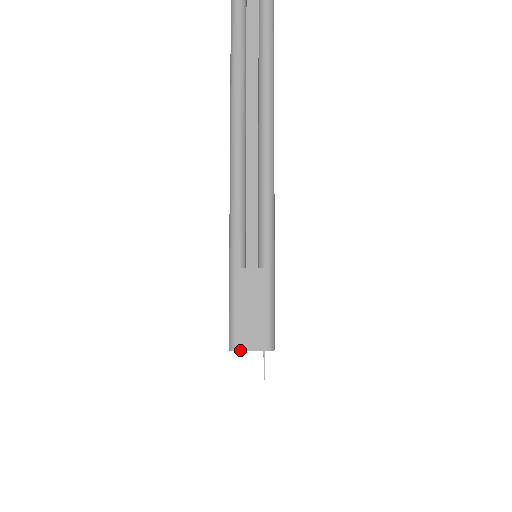
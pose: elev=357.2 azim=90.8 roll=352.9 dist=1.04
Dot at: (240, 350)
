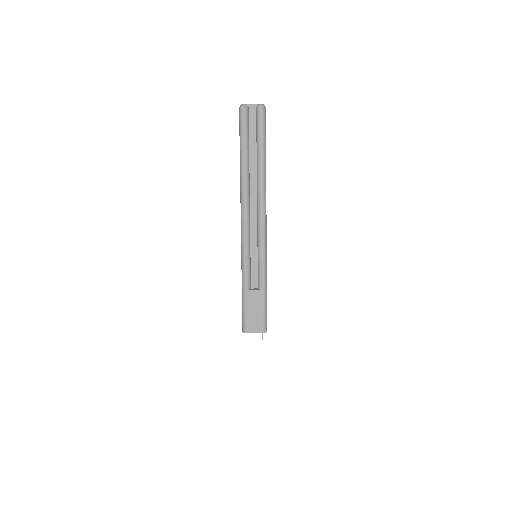
Dot at: occluded
